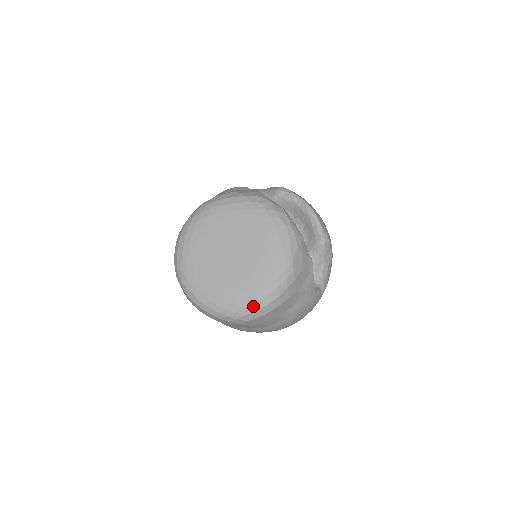
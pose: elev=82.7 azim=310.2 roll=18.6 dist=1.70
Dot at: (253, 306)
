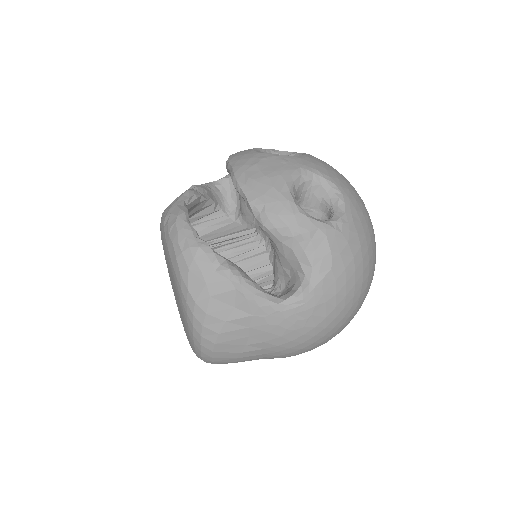
Dot at: (196, 350)
